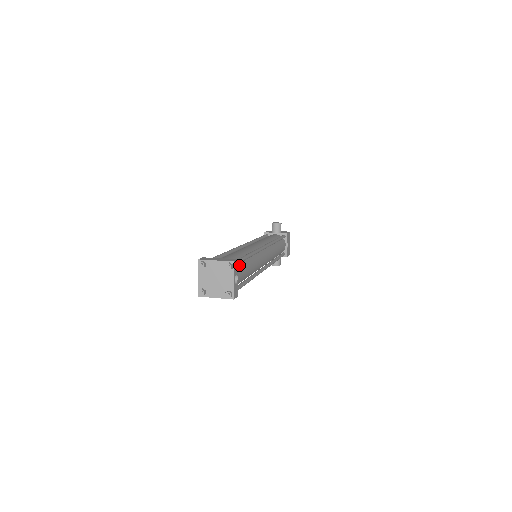
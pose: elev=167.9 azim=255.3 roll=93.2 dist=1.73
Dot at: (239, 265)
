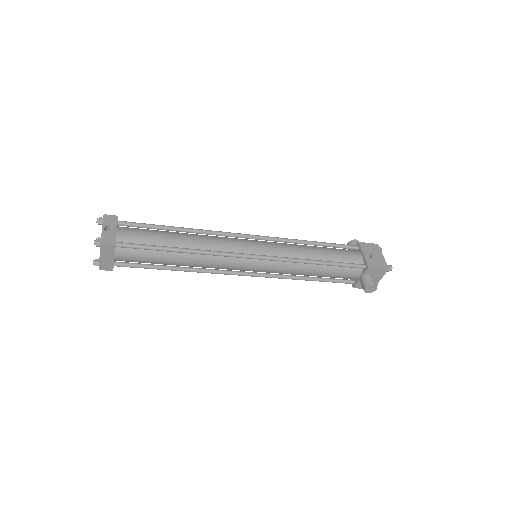
Dot at: (140, 229)
